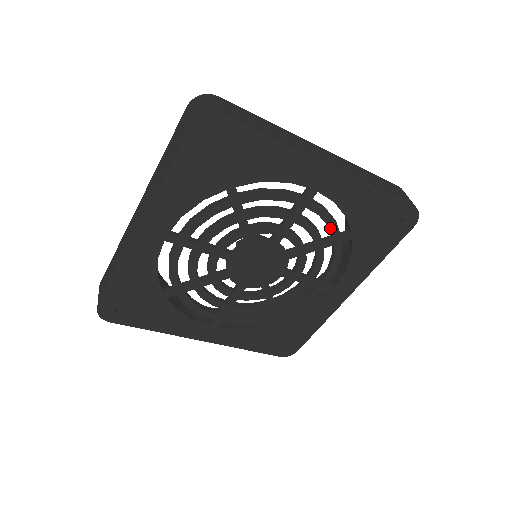
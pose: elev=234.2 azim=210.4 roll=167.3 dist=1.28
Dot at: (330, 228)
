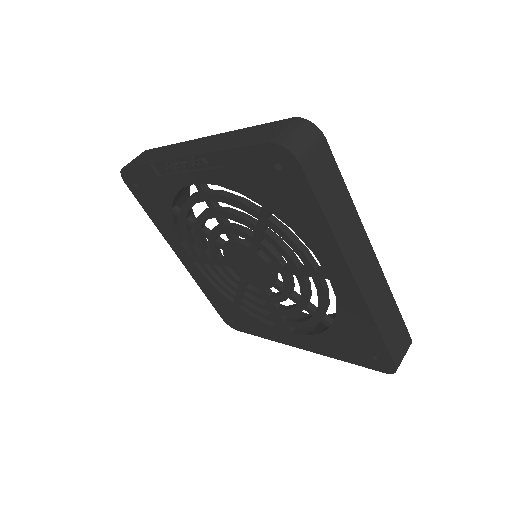
Dot at: (243, 210)
